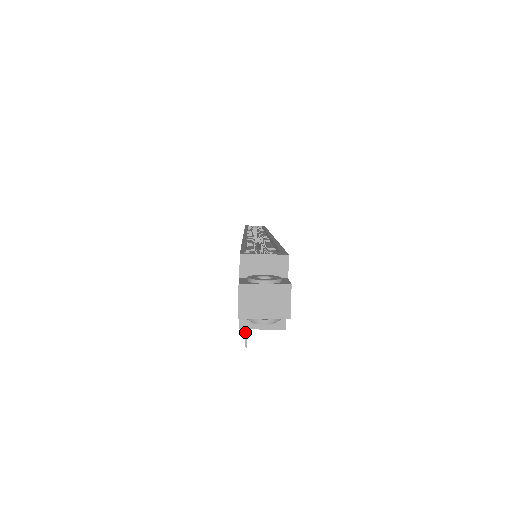
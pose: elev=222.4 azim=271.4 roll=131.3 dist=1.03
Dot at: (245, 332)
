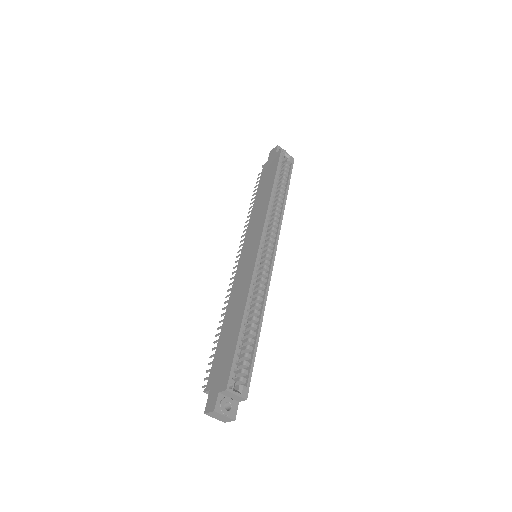
Dot at: occluded
